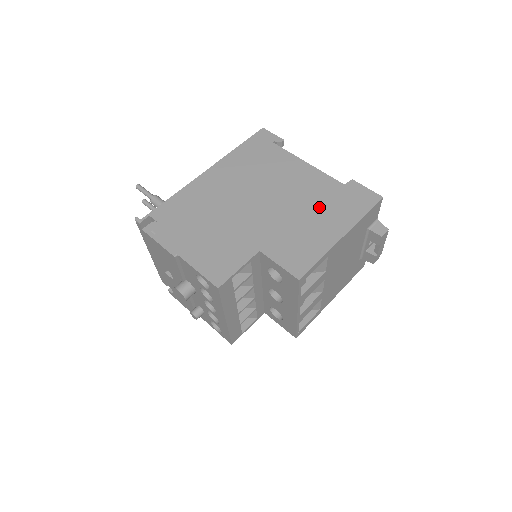
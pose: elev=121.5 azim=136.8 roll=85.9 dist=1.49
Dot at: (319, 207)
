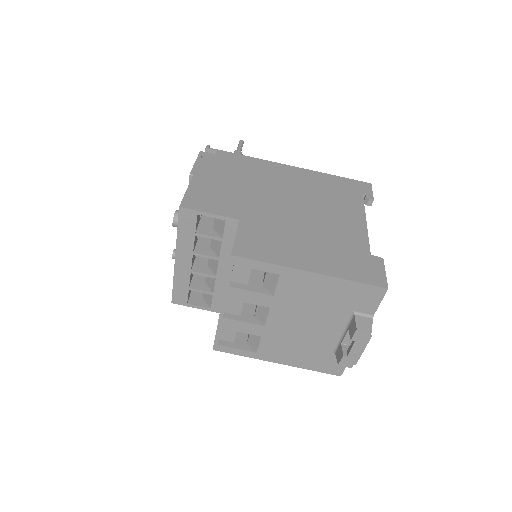
Dot at: (325, 244)
